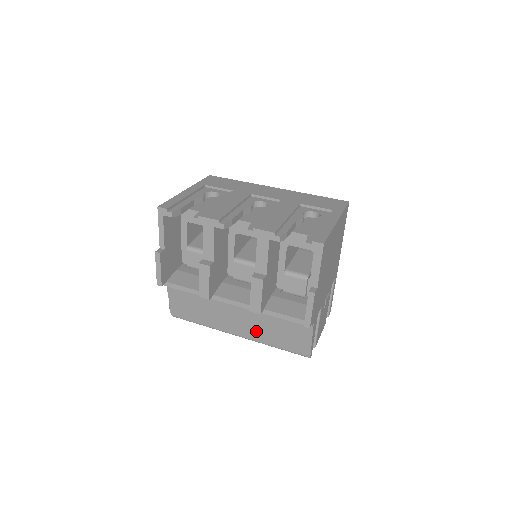
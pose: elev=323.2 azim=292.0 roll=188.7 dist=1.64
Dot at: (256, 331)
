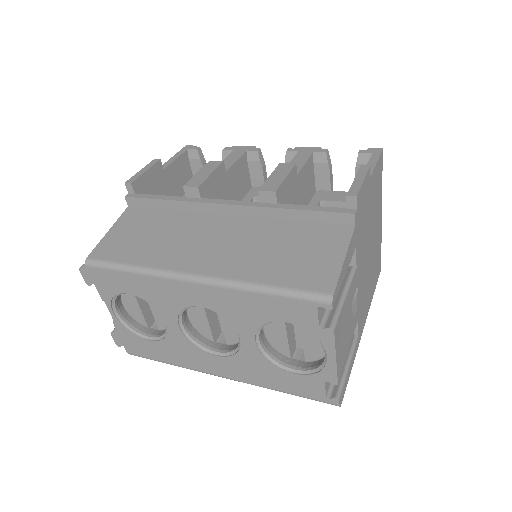
Dot at: (239, 259)
